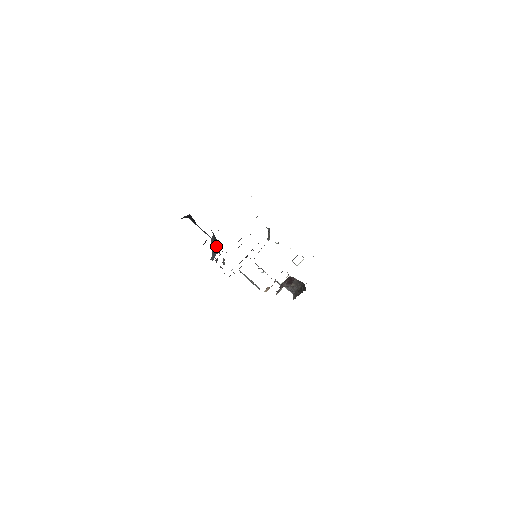
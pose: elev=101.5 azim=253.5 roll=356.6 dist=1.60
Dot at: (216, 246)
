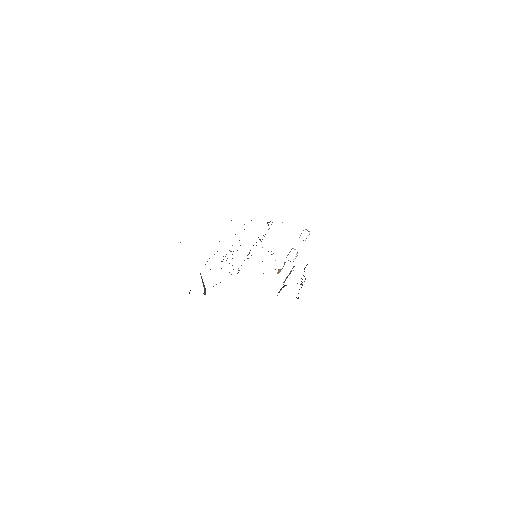
Dot at: (204, 285)
